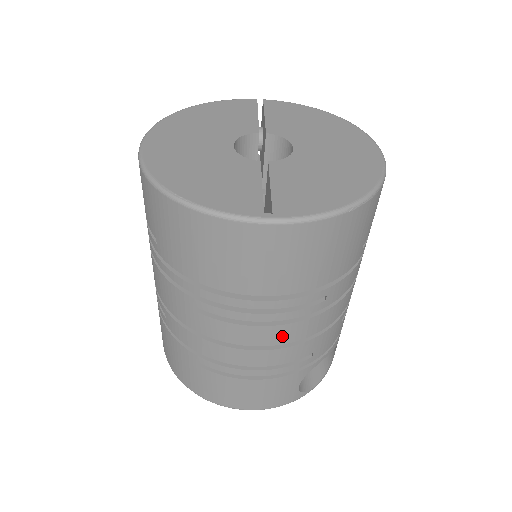
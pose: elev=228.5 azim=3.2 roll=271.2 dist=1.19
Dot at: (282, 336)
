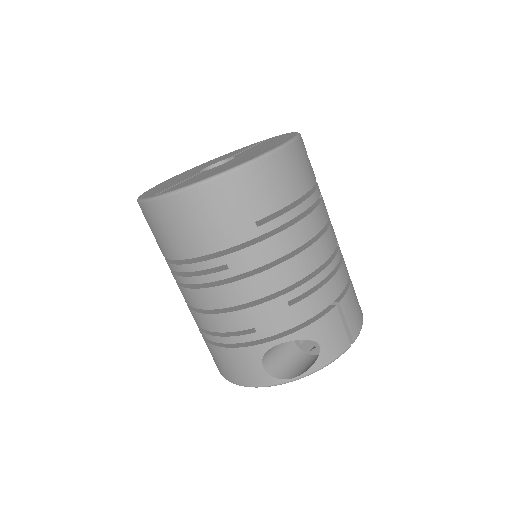
Dot at: (211, 300)
